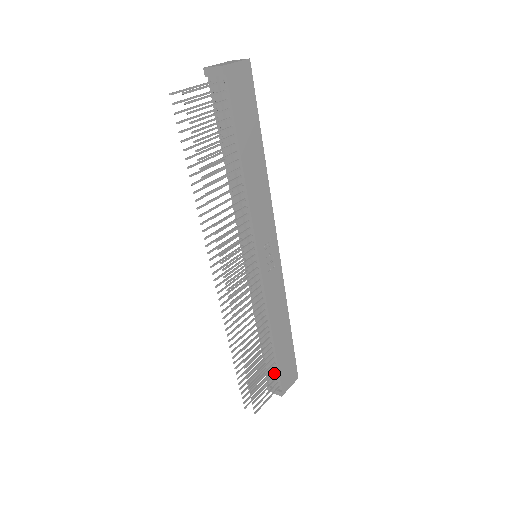
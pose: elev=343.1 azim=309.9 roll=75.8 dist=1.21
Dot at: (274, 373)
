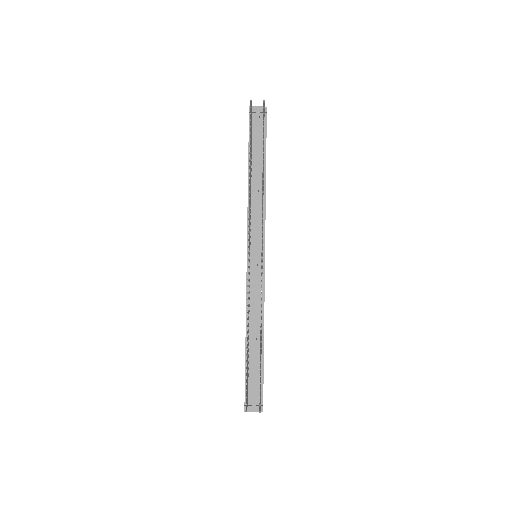
Dot at: (259, 381)
